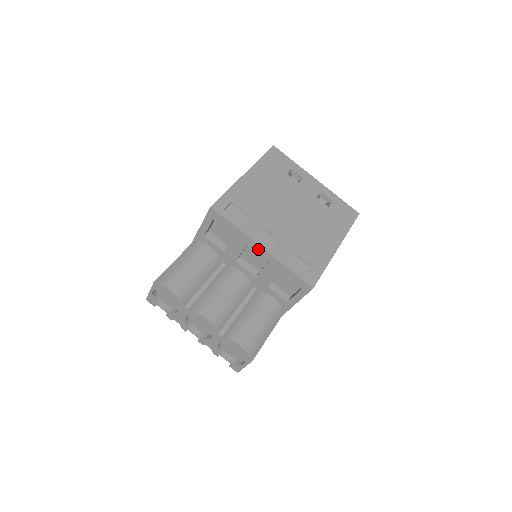
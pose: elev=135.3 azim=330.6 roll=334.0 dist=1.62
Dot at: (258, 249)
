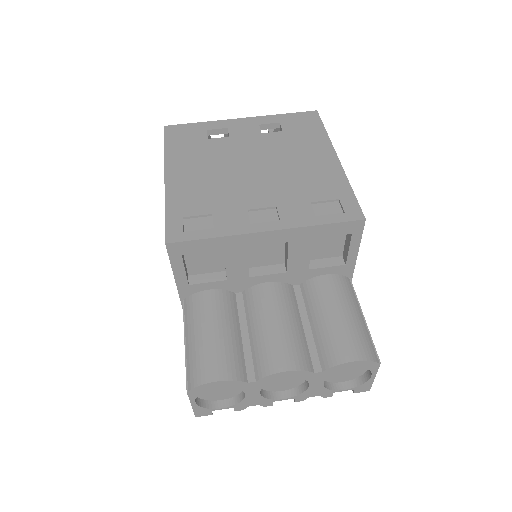
Dot at: (264, 238)
